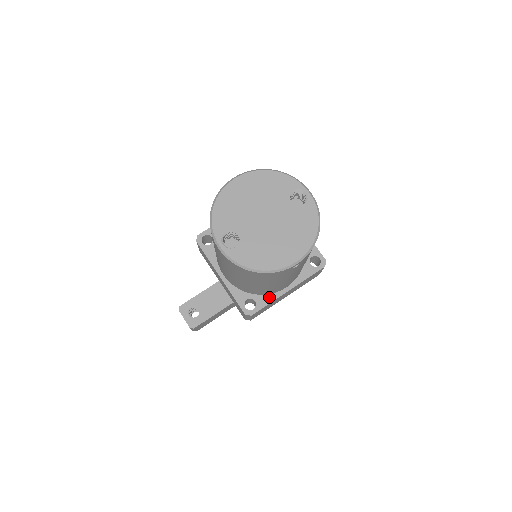
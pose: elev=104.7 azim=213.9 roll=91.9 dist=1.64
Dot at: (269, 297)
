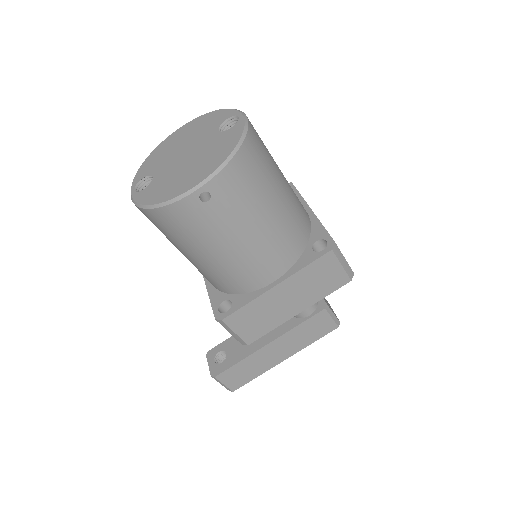
Dot at: (249, 296)
